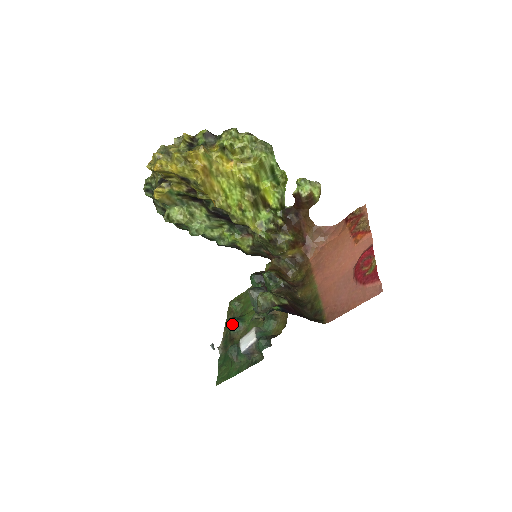
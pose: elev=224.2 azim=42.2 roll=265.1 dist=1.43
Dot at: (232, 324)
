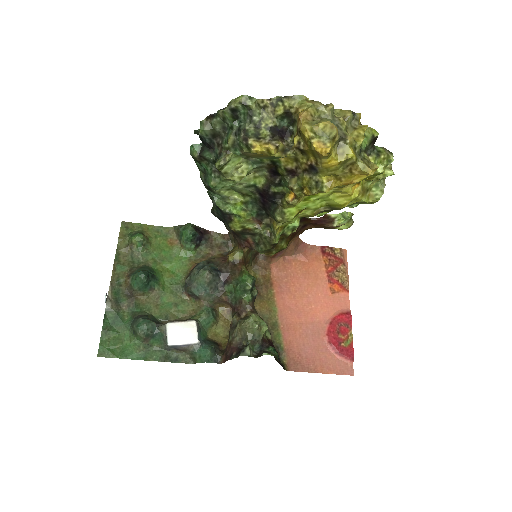
Dot at: (146, 283)
